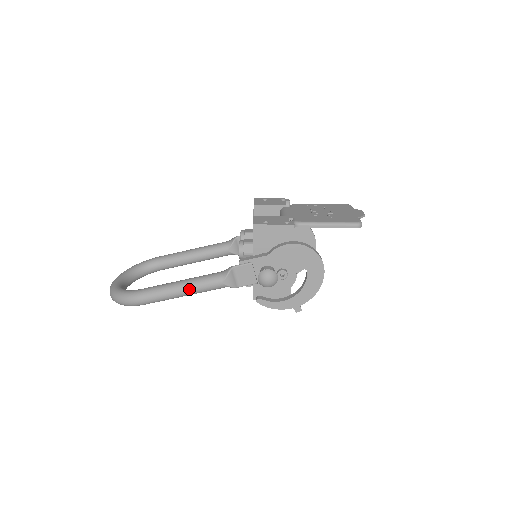
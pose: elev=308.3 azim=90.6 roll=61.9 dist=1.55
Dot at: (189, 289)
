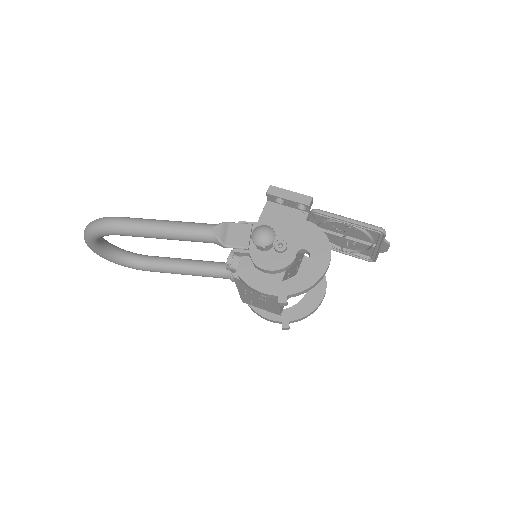
Dot at: (172, 225)
